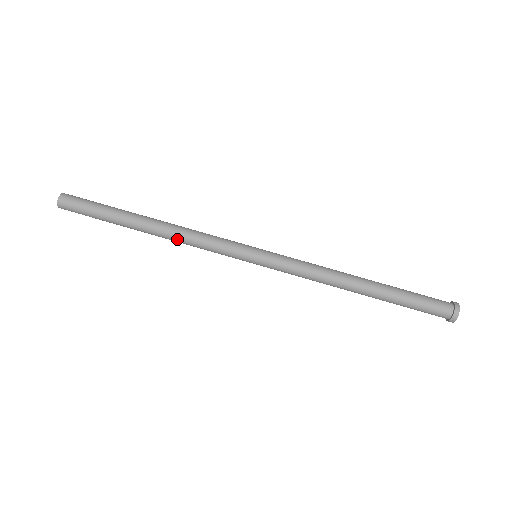
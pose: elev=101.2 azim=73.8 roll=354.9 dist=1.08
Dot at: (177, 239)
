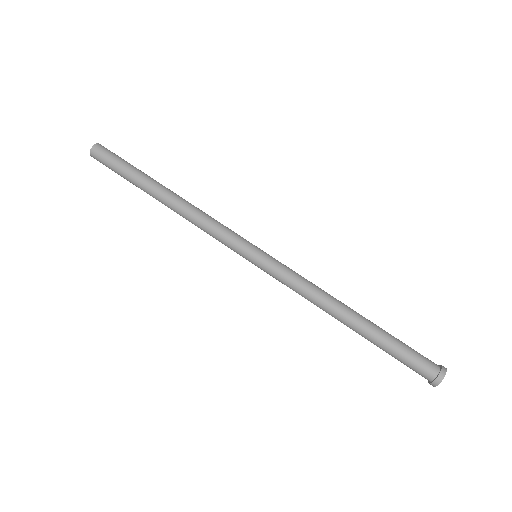
Dot at: (187, 215)
